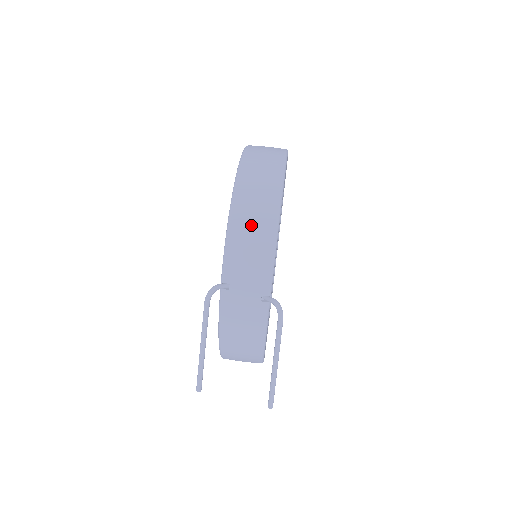
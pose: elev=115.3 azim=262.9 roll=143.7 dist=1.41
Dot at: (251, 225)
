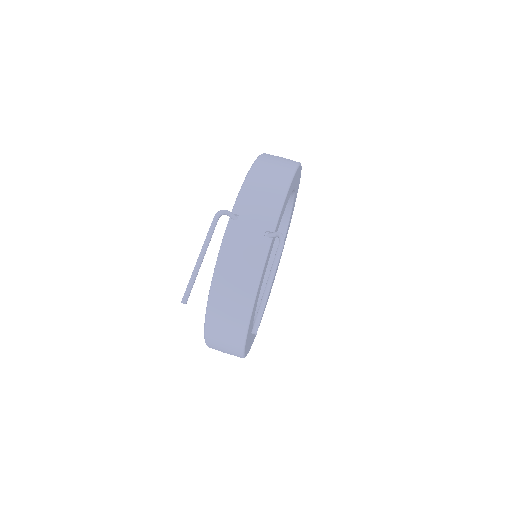
Dot at: (268, 177)
